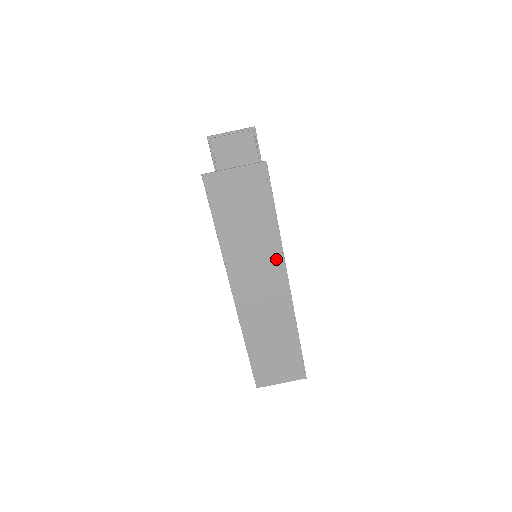
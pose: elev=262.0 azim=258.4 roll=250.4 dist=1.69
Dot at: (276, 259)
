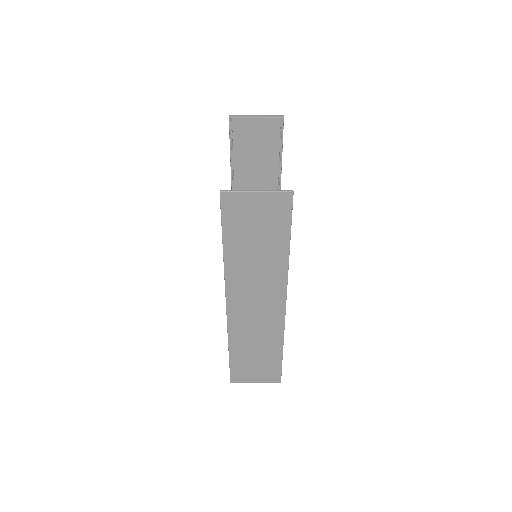
Dot at: (279, 282)
